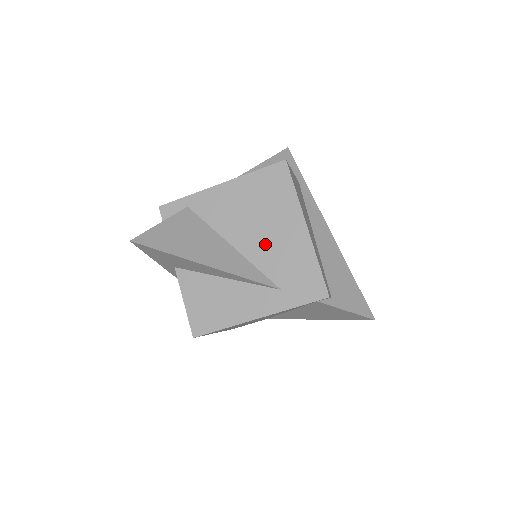
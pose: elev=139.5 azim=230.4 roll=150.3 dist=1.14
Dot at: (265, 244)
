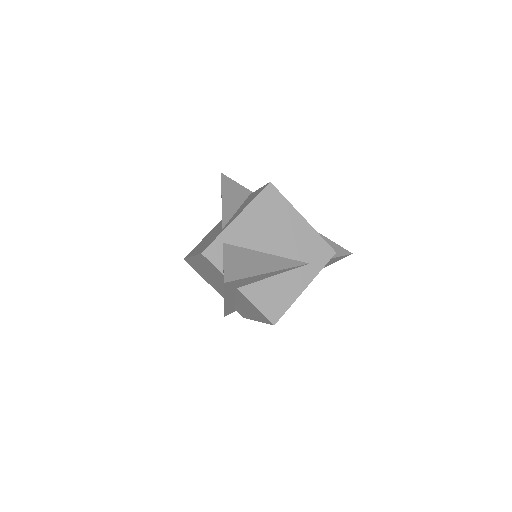
Dot at: (286, 241)
